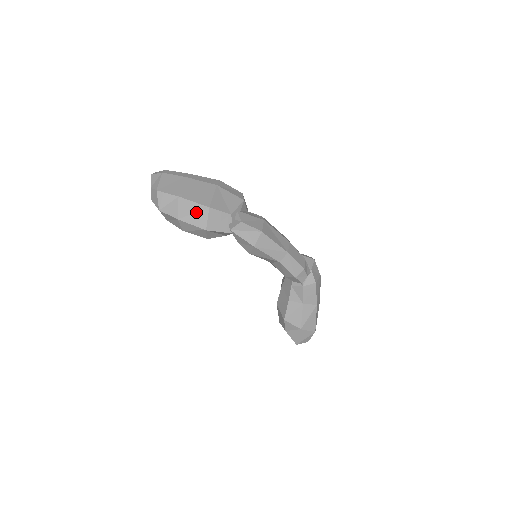
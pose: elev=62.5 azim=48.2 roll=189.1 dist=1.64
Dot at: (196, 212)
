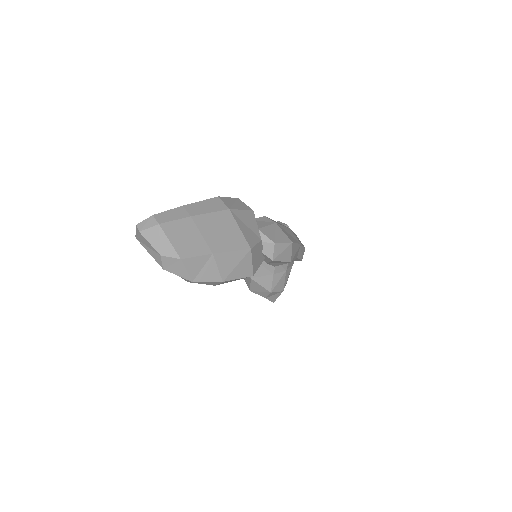
Dot at: (239, 262)
